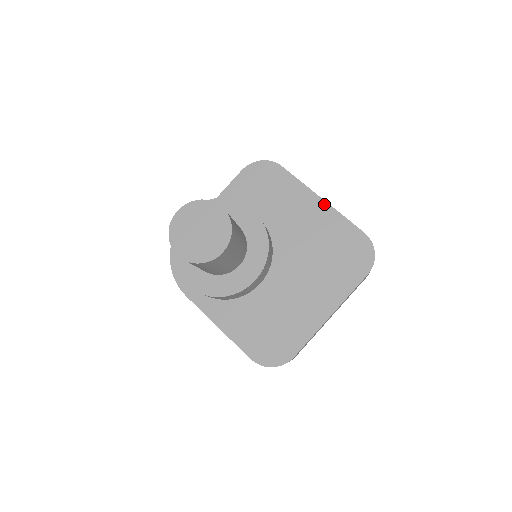
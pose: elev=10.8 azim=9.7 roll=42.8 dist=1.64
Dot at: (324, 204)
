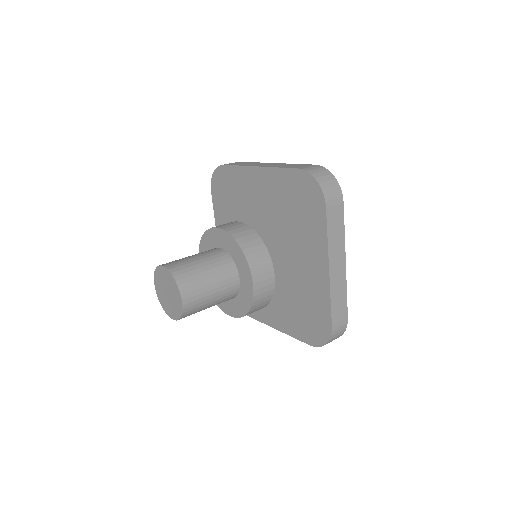
Dot at: (261, 170)
